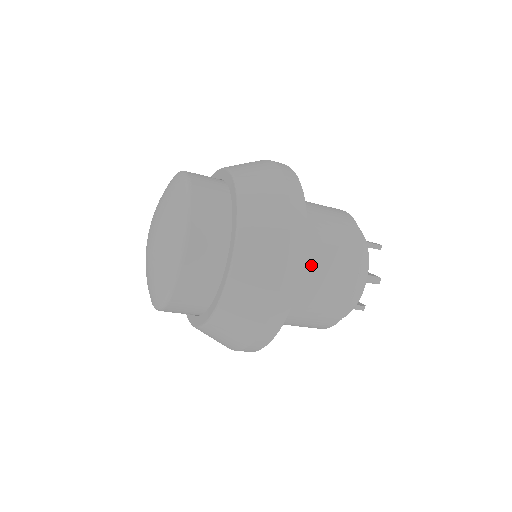
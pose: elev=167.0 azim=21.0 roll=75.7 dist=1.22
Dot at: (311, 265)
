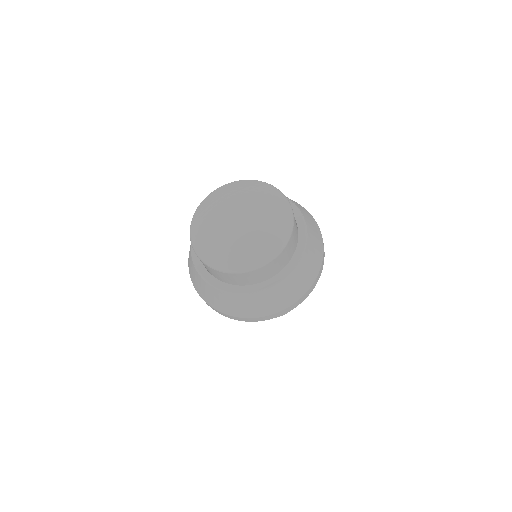
Dot at: occluded
